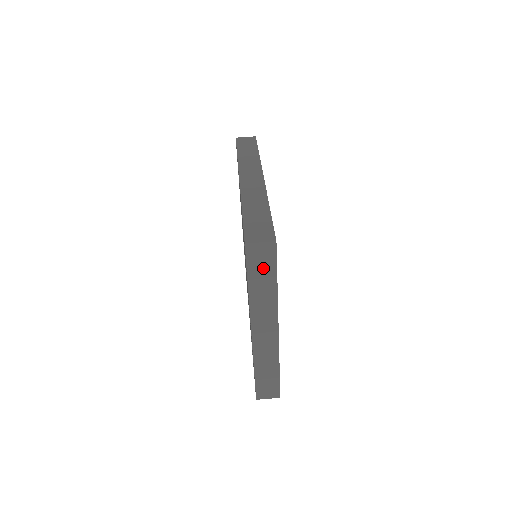
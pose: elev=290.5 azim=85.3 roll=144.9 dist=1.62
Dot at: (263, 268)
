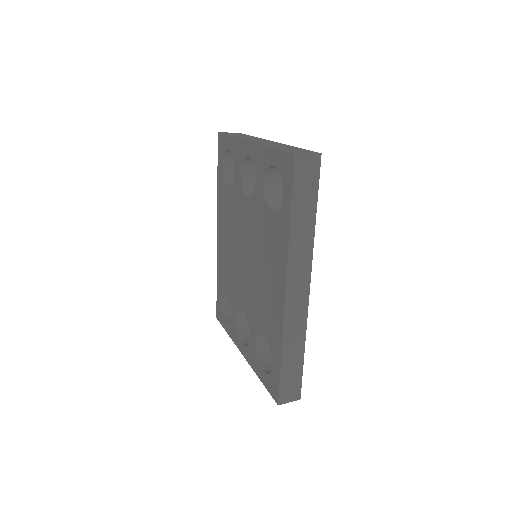
Dot at: occluded
